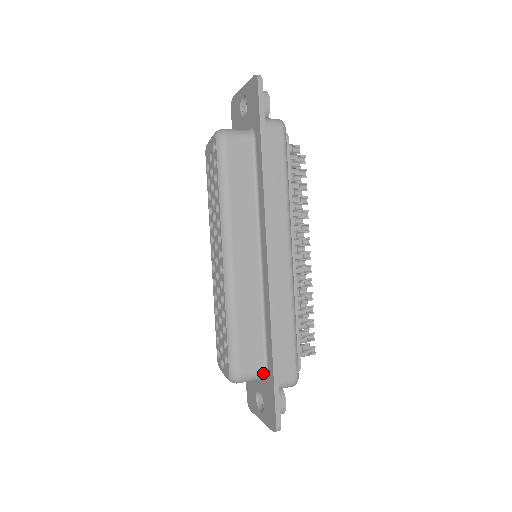
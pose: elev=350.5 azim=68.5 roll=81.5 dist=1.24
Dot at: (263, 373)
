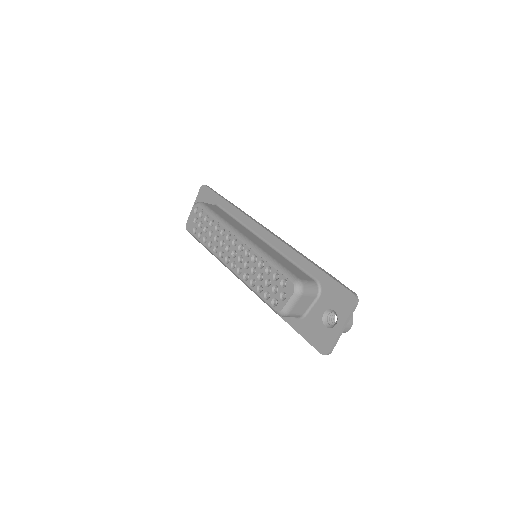
Dot at: (315, 283)
